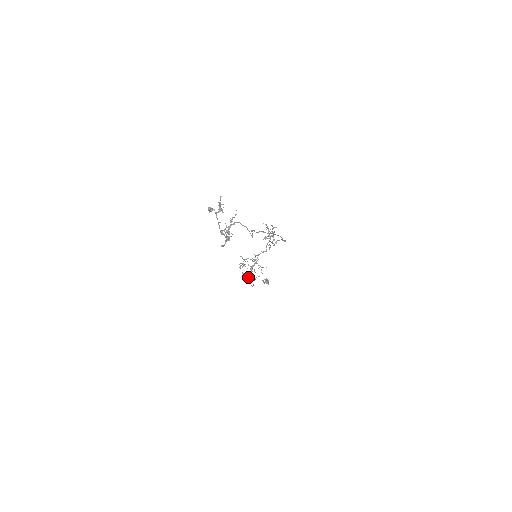
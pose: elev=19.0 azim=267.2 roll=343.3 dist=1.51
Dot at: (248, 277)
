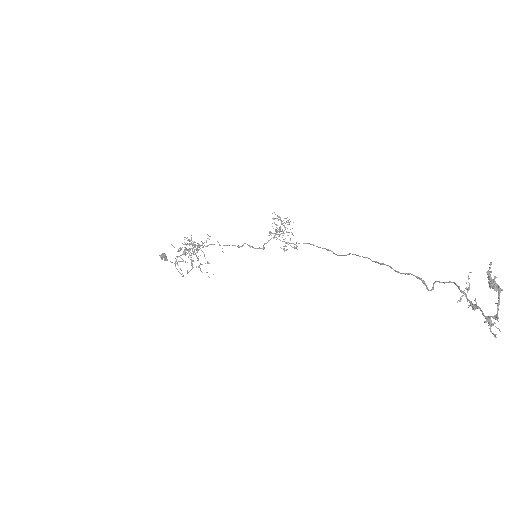
Dot at: (192, 268)
